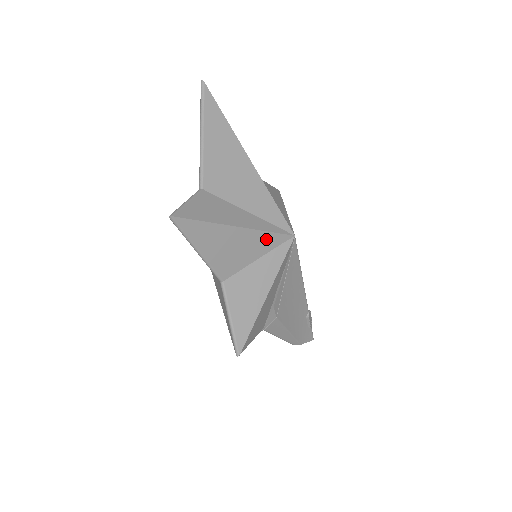
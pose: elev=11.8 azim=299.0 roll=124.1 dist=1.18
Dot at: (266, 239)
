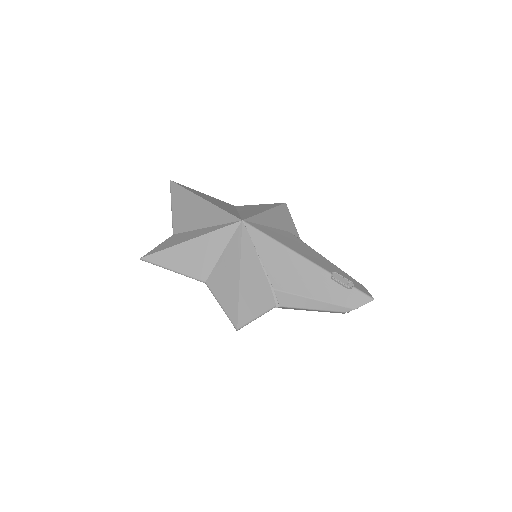
Dot at: (218, 236)
